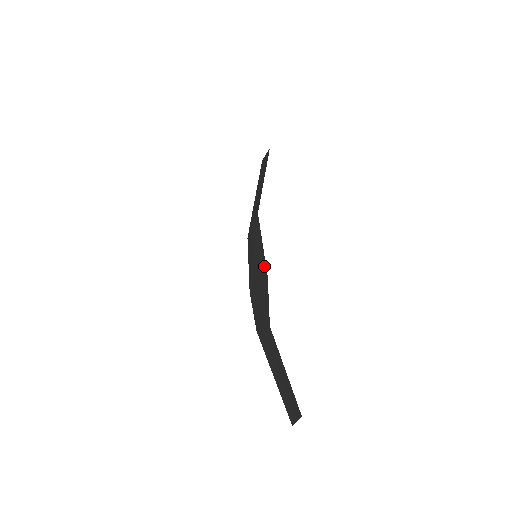
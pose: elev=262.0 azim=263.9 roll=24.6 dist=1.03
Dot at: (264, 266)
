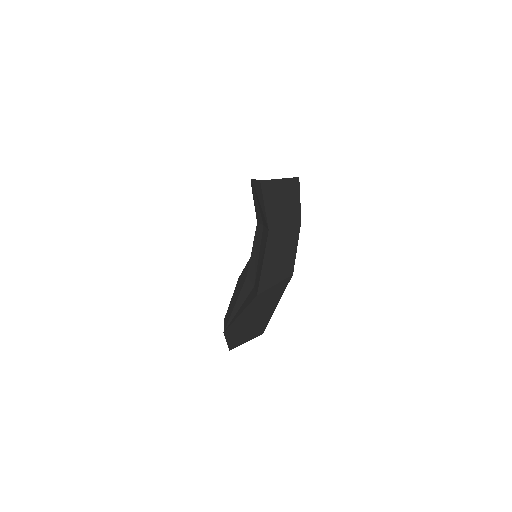
Dot at: (263, 223)
